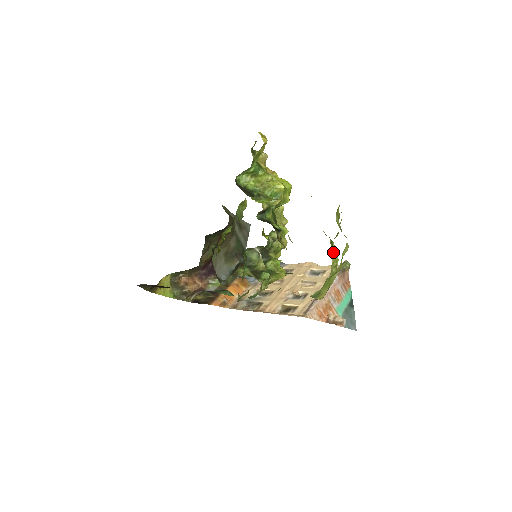
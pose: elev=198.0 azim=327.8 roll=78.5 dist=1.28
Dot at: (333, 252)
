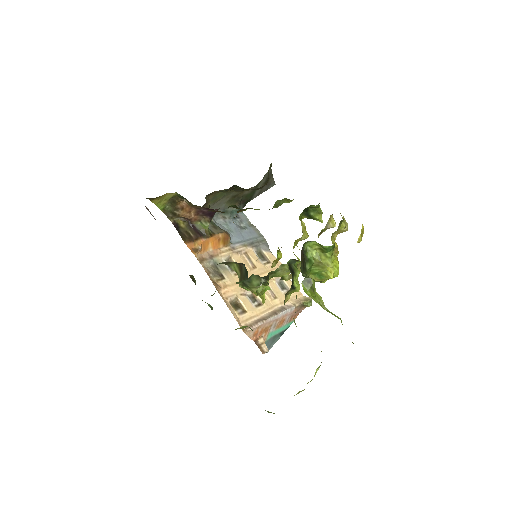
Dot at: occluded
